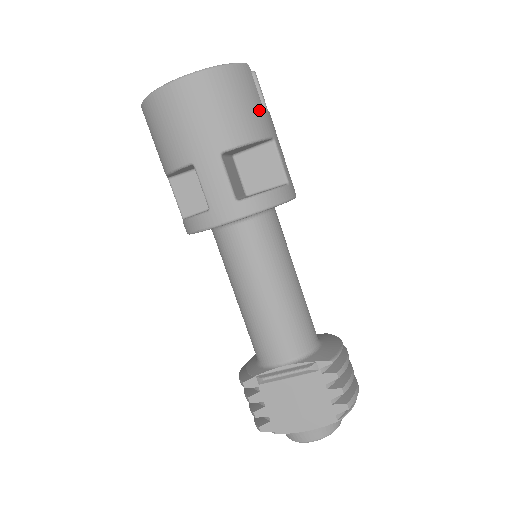
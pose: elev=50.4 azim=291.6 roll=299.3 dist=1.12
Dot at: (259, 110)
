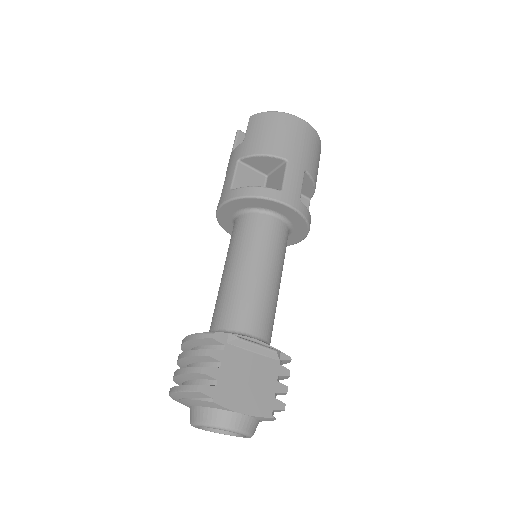
Dot at: occluded
